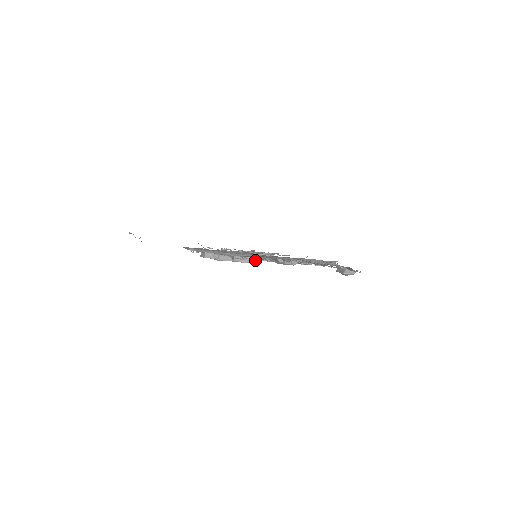
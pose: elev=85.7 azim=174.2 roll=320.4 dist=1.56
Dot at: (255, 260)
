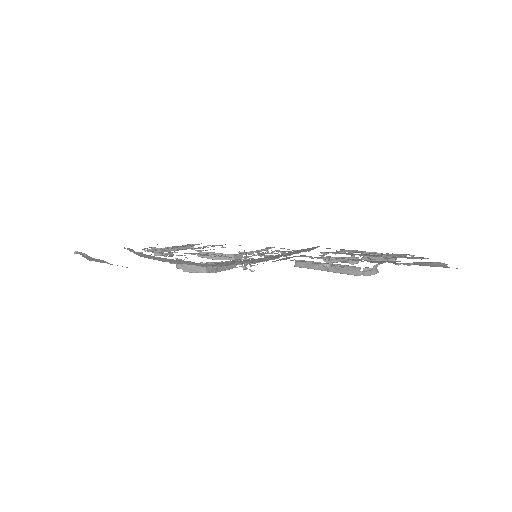
Dot at: occluded
